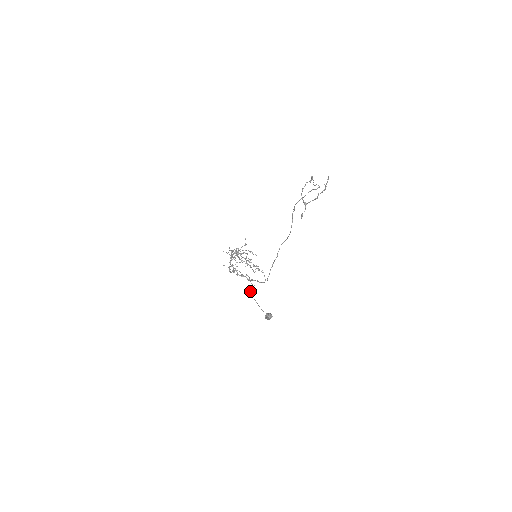
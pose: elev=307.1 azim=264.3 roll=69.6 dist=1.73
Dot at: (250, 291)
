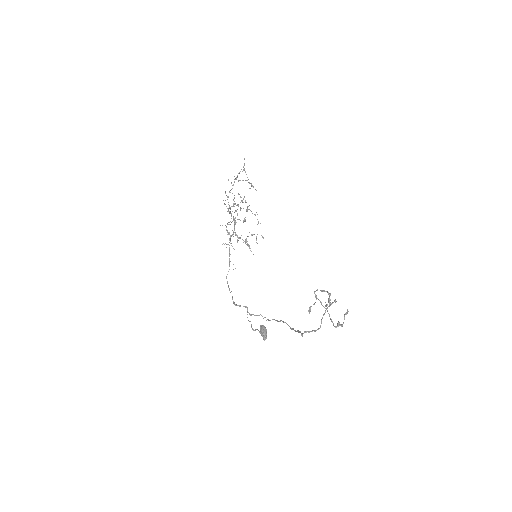
Dot at: (248, 320)
